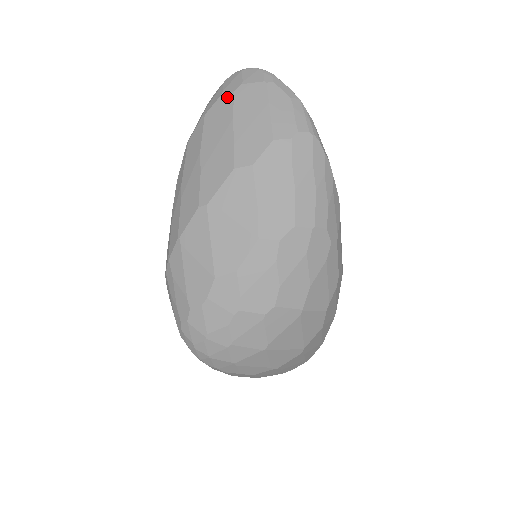
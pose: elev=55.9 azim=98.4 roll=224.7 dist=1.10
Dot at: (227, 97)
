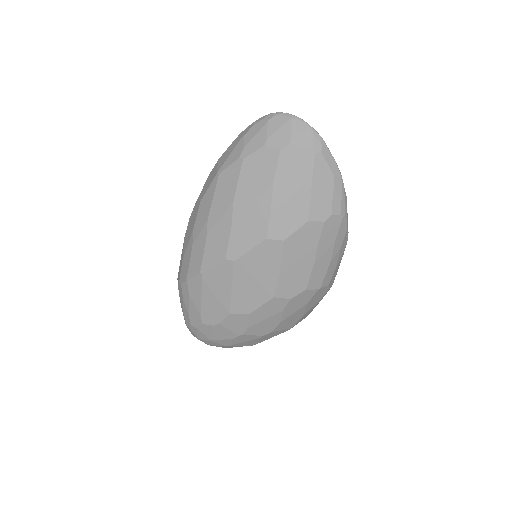
Dot at: (271, 153)
